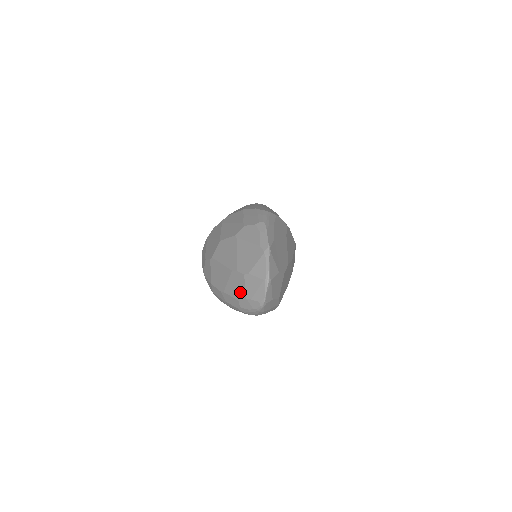
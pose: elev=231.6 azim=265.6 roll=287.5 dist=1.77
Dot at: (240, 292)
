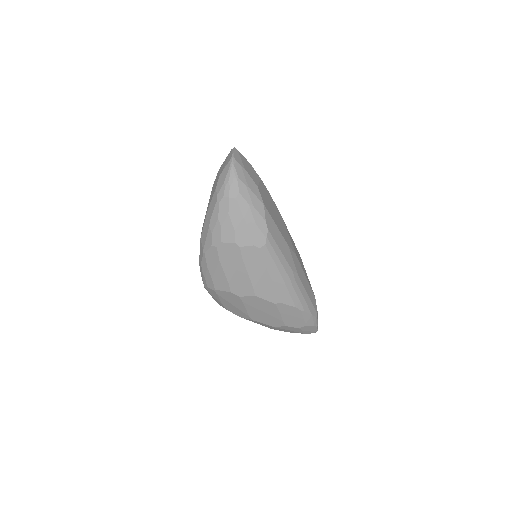
Dot at: (216, 183)
